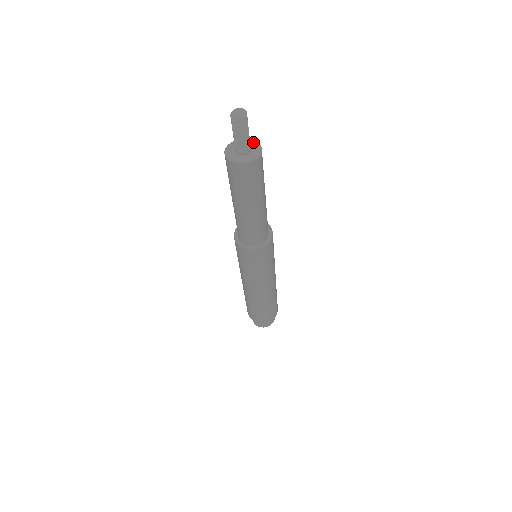
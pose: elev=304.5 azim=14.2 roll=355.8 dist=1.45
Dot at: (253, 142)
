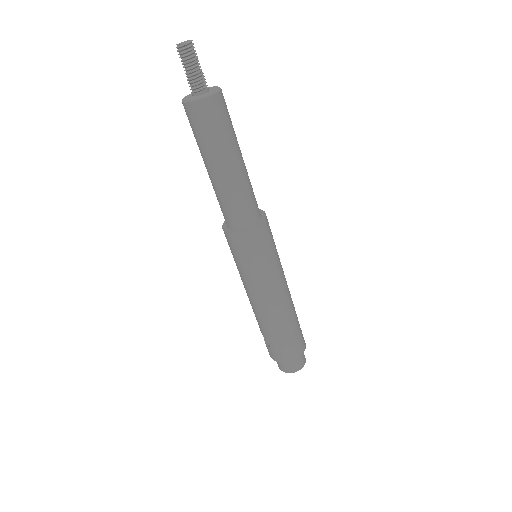
Dot at: occluded
